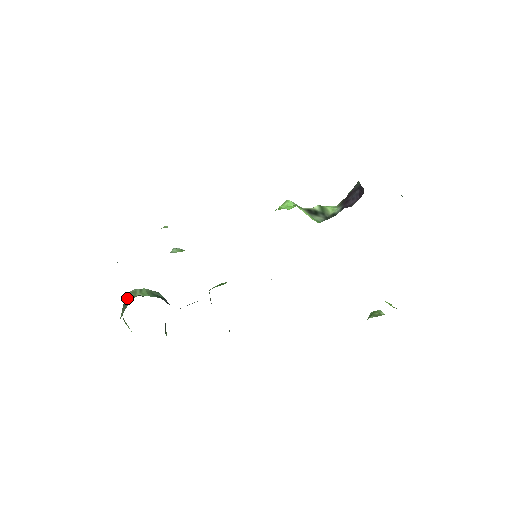
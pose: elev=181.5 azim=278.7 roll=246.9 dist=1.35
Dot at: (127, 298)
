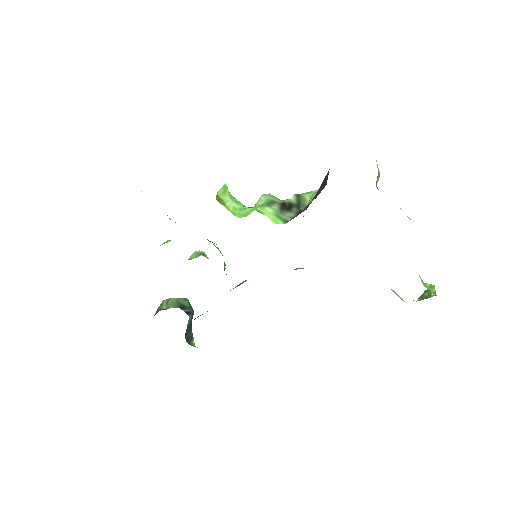
Dot at: (156, 311)
